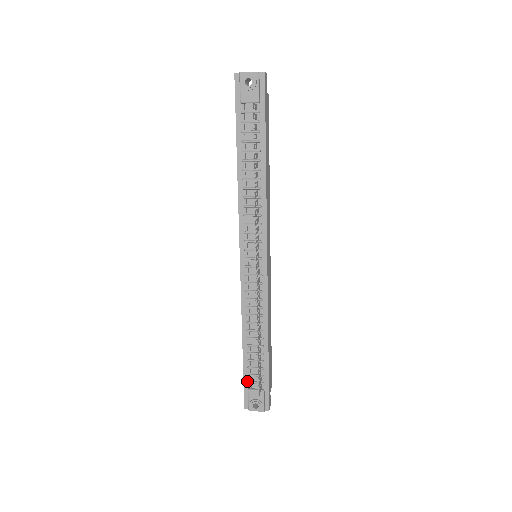
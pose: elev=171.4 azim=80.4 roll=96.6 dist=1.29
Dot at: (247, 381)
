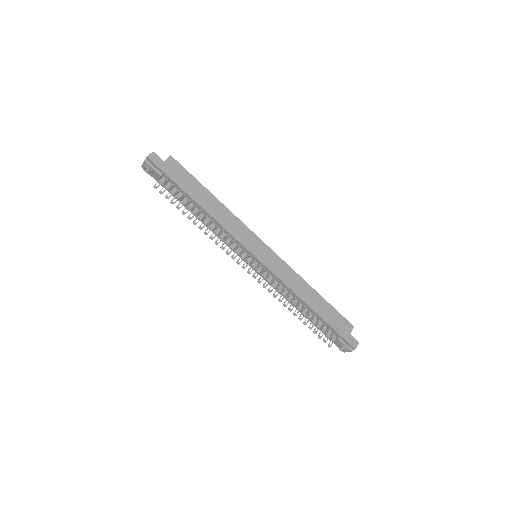
Dot at: occluded
